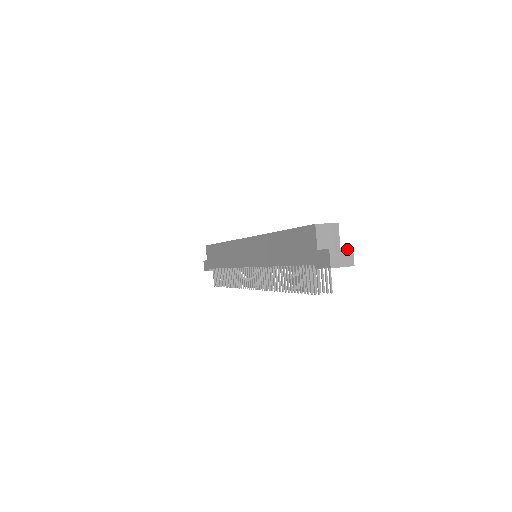
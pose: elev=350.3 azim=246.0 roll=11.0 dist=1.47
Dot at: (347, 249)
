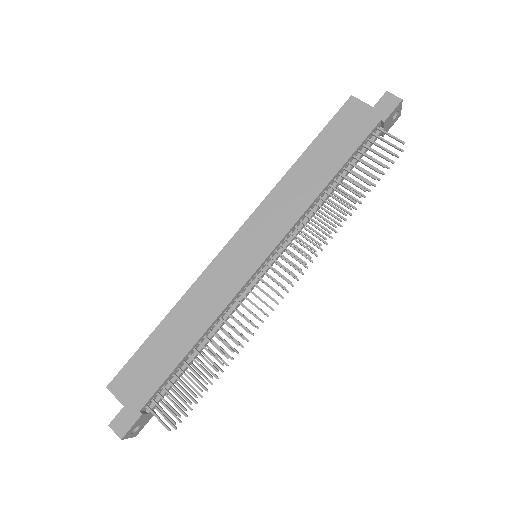
Dot at: occluded
